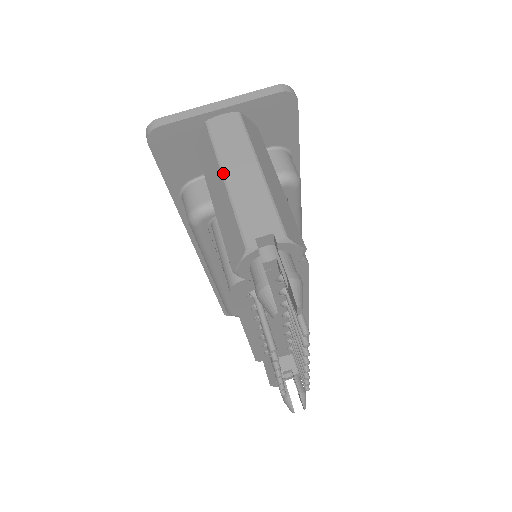
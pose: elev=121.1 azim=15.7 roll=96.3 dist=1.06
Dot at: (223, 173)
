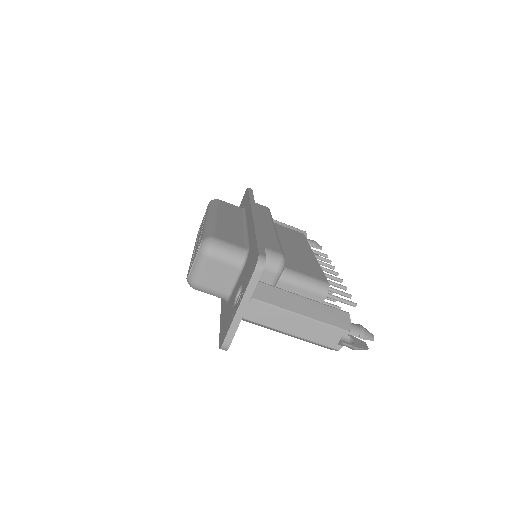
Dot at: (288, 334)
